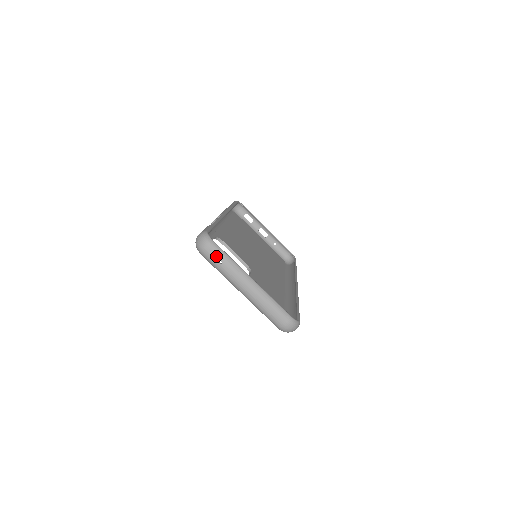
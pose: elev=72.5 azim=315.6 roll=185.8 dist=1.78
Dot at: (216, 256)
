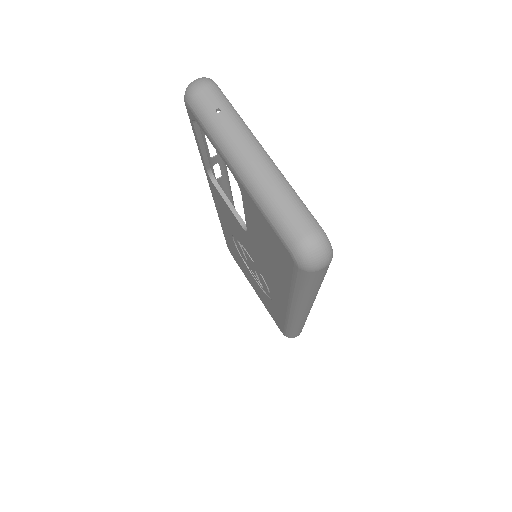
Dot at: (214, 100)
